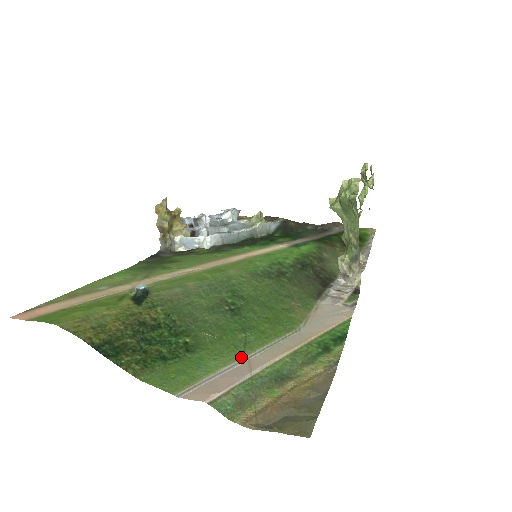
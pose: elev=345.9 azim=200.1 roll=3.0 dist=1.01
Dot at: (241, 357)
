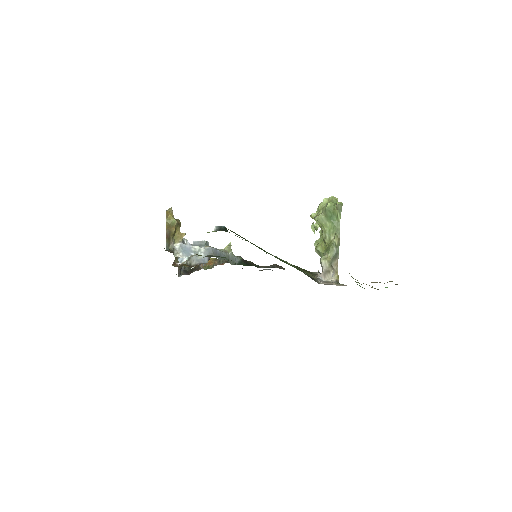
Dot at: occluded
